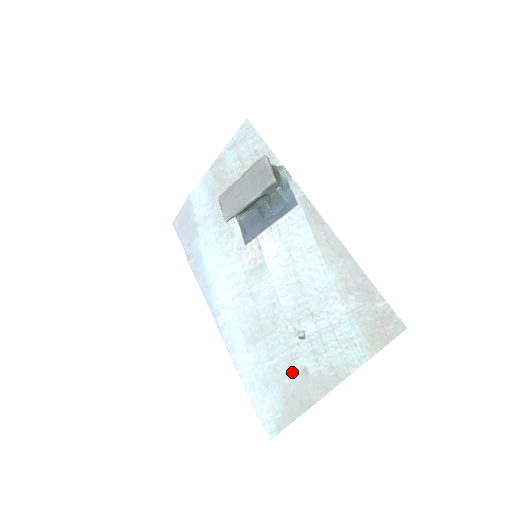
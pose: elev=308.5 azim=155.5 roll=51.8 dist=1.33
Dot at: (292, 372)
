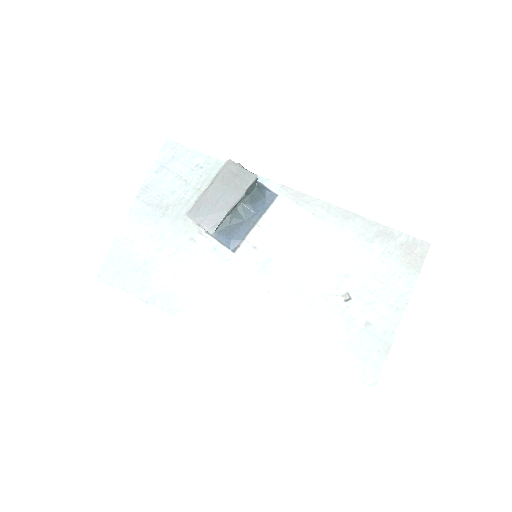
Dot at: (356, 333)
